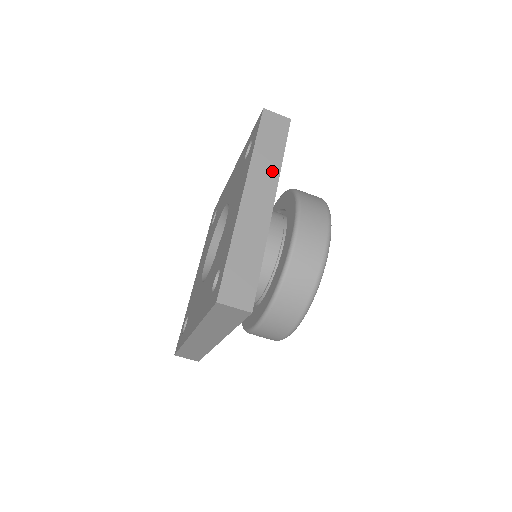
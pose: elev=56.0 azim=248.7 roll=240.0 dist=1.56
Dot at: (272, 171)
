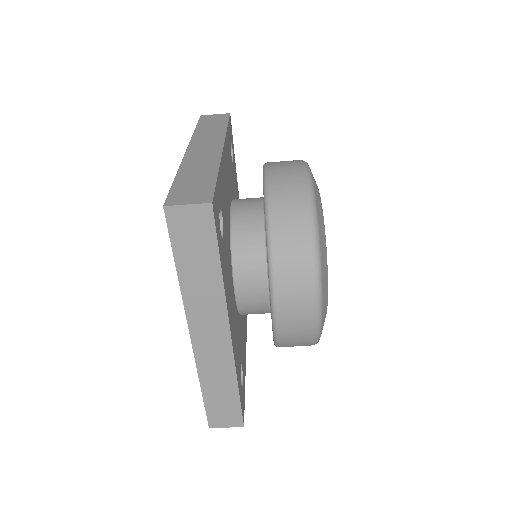
Dot at: (217, 135)
